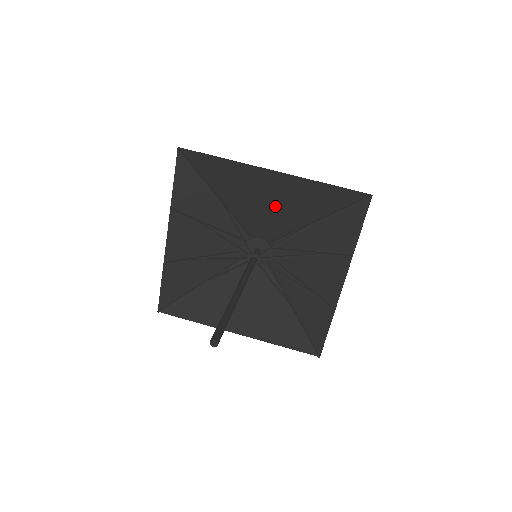
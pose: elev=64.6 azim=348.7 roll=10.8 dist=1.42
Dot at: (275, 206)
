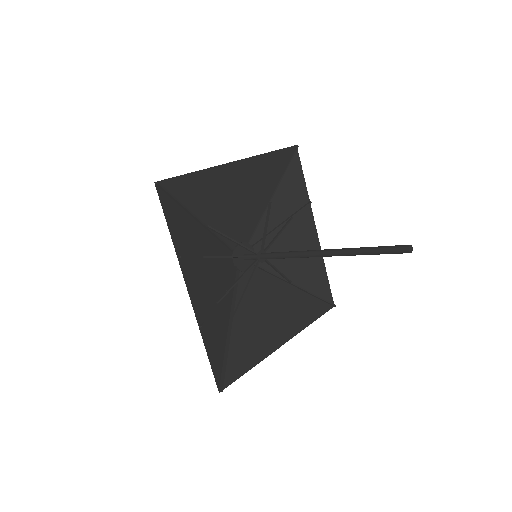
Dot at: (243, 200)
